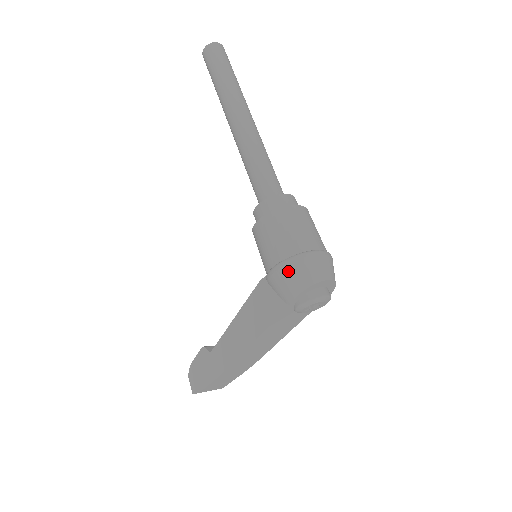
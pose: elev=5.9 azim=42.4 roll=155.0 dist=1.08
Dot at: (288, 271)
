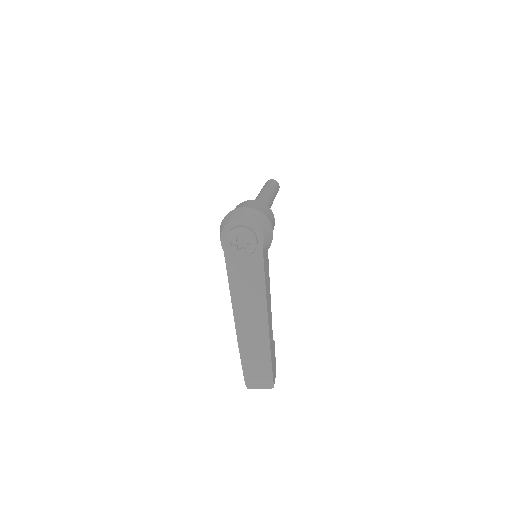
Dot at: occluded
